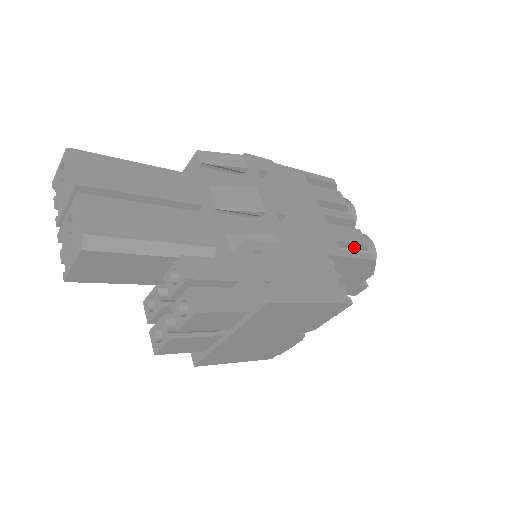
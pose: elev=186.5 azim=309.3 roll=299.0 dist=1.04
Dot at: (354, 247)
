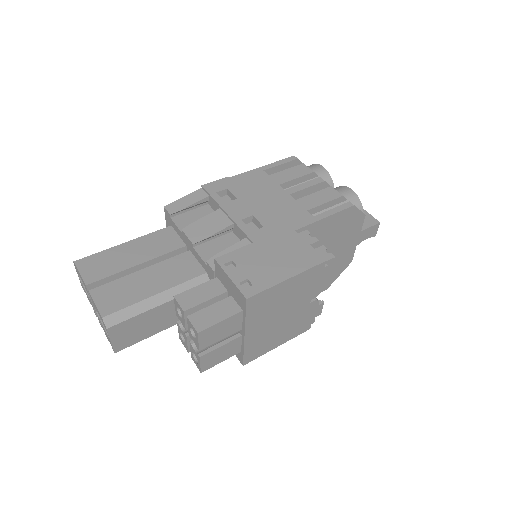
Dot at: (331, 205)
